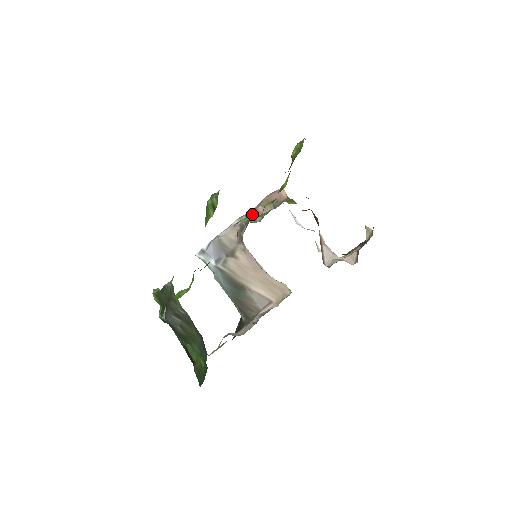
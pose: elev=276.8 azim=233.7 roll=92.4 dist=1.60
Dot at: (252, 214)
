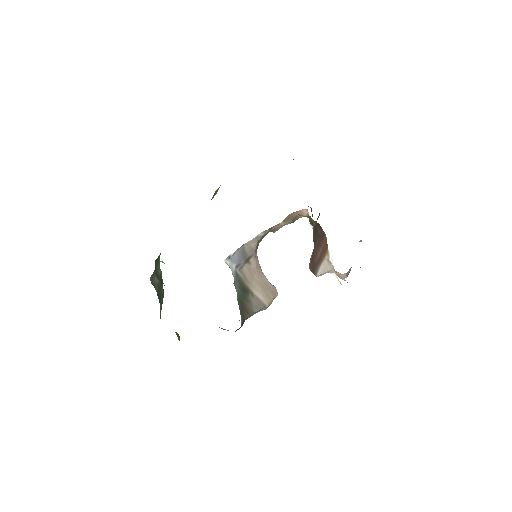
Dot at: (274, 227)
